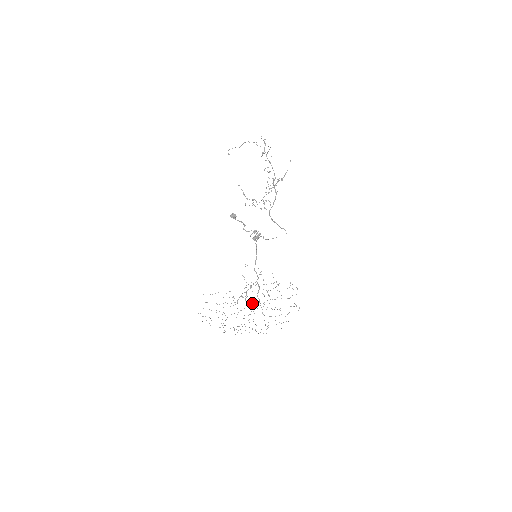
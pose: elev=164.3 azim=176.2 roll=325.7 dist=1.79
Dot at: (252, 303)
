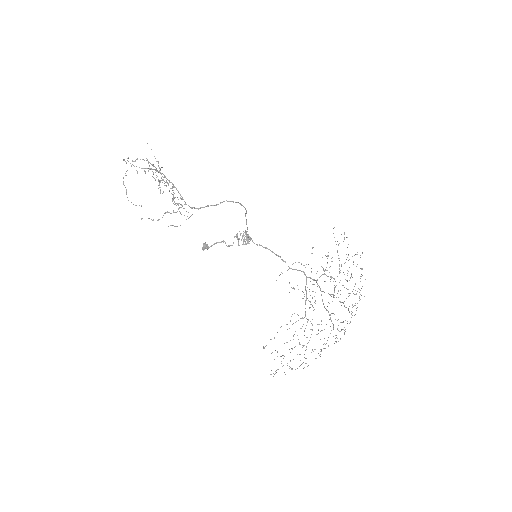
Dot at: occluded
